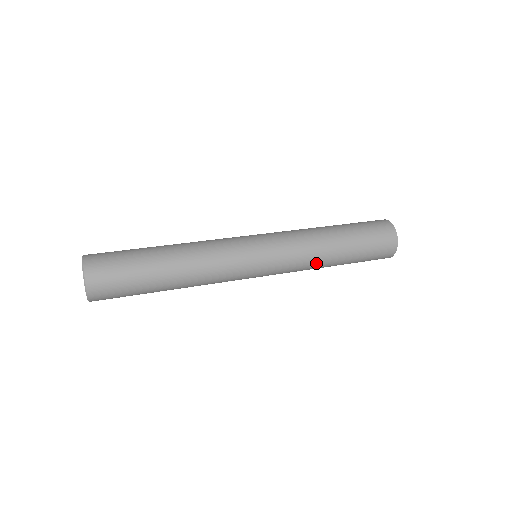
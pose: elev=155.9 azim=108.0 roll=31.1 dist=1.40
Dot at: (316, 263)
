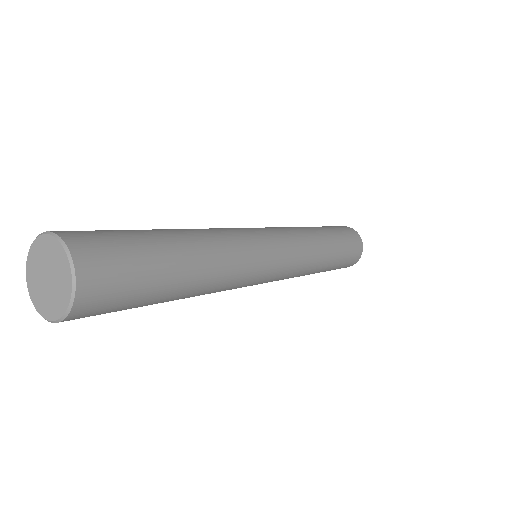
Dot at: (317, 253)
